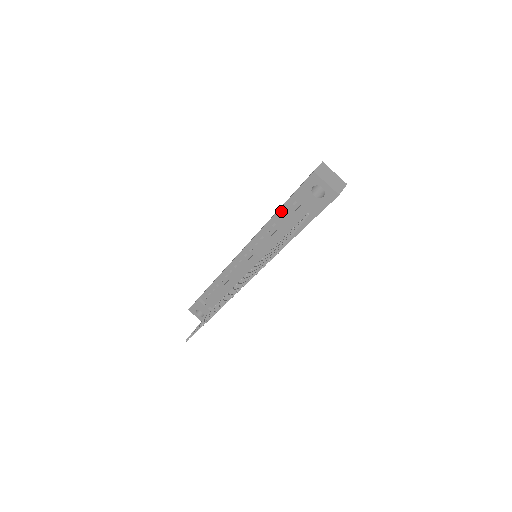
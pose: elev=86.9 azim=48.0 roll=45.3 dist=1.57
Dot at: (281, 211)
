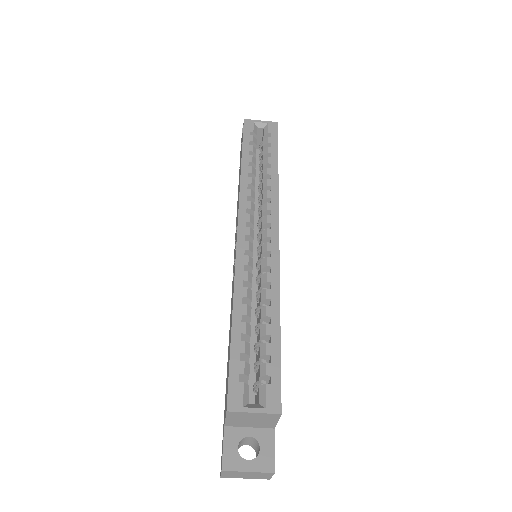
Dot at: occluded
